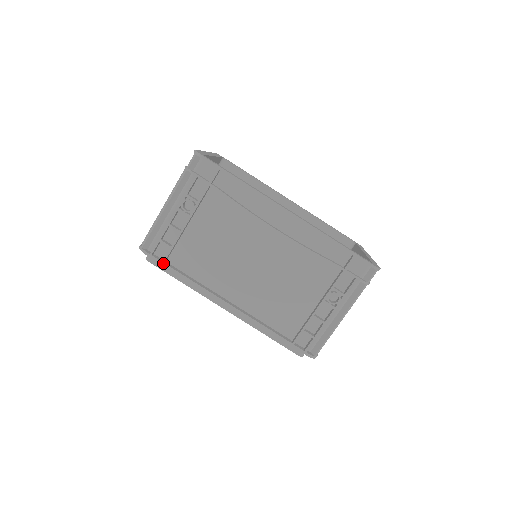
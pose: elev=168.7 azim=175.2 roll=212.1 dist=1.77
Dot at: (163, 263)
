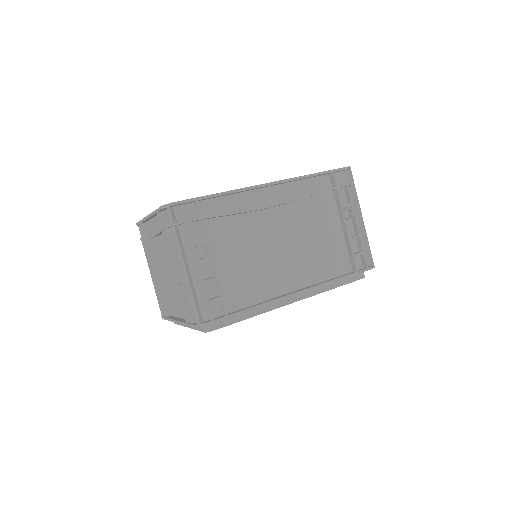
Dot at: (228, 316)
